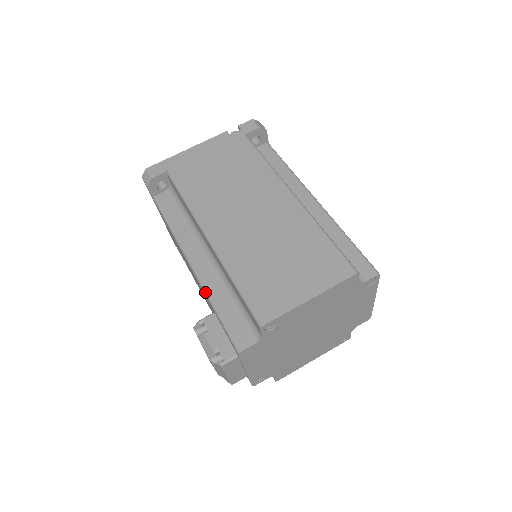
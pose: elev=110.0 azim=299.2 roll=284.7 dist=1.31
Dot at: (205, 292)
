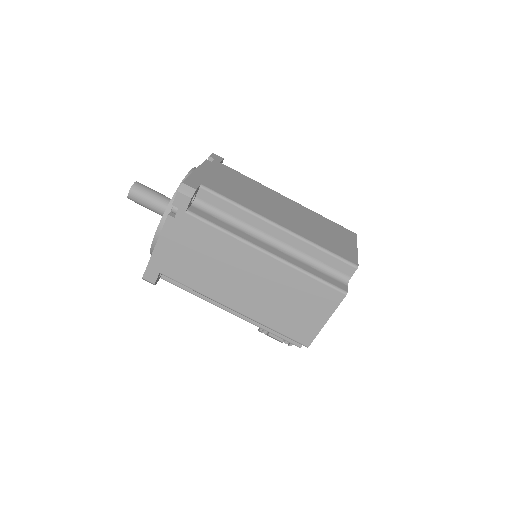
Dot at: occluded
